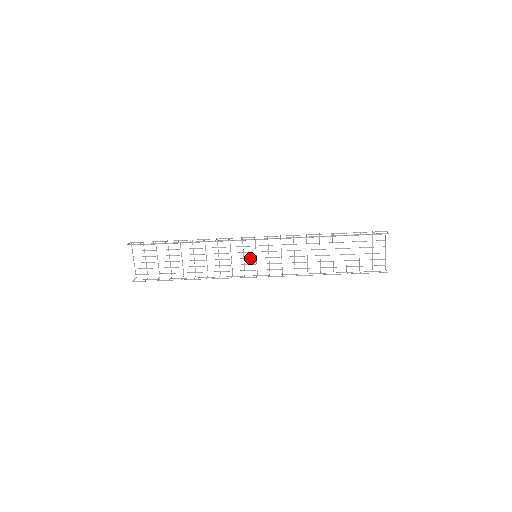
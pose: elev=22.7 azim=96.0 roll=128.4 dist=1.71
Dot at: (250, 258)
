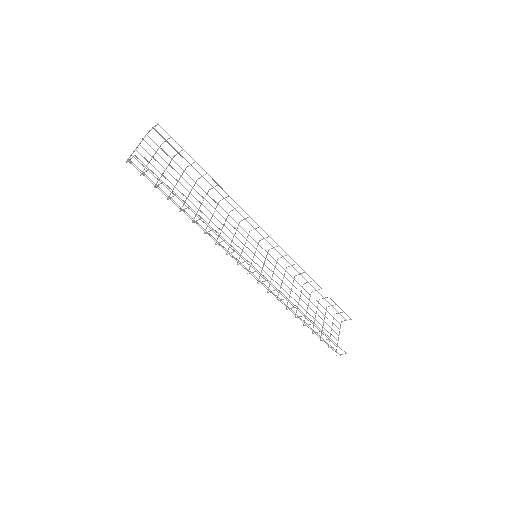
Dot at: (247, 255)
